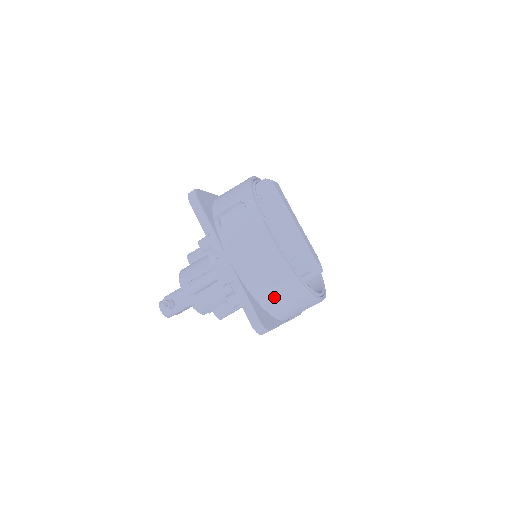
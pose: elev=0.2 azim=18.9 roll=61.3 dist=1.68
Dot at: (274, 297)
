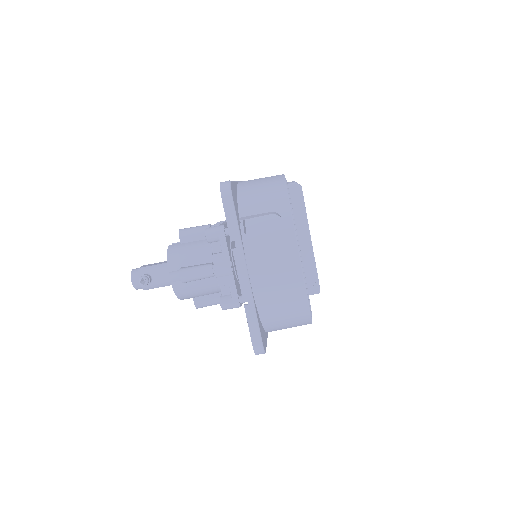
Dot at: (278, 319)
